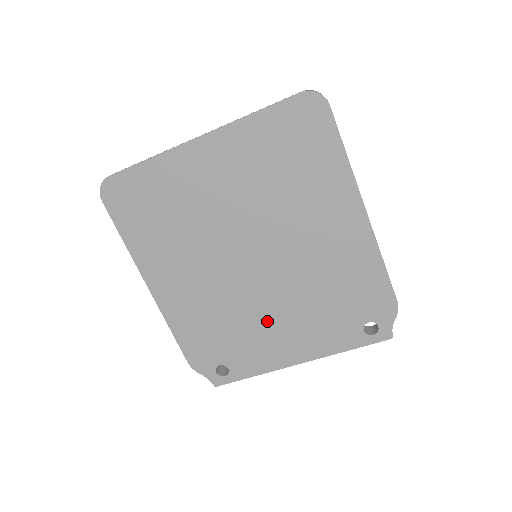
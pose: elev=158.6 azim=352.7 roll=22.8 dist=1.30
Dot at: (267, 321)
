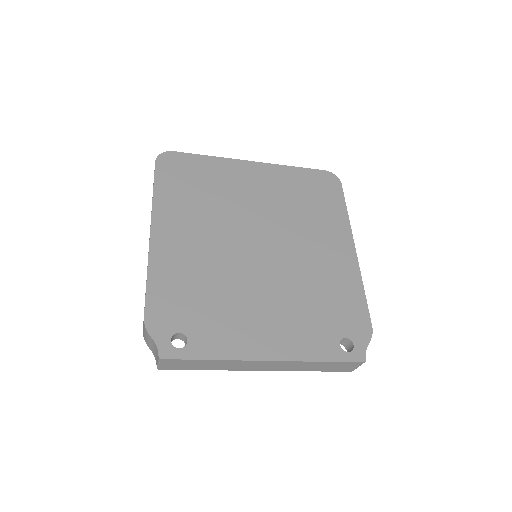
Dot at: (251, 303)
